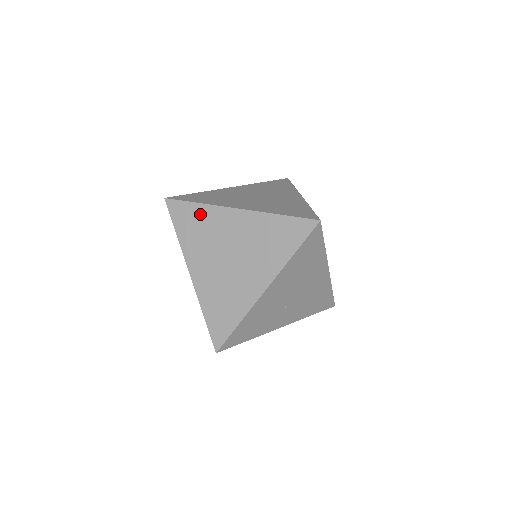
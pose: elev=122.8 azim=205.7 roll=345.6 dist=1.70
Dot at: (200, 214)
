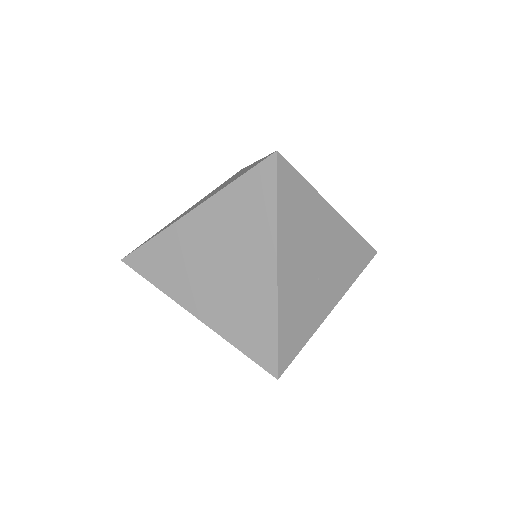
Dot at: (162, 247)
